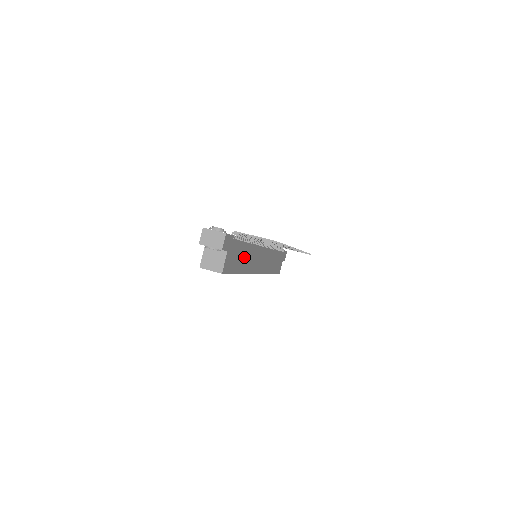
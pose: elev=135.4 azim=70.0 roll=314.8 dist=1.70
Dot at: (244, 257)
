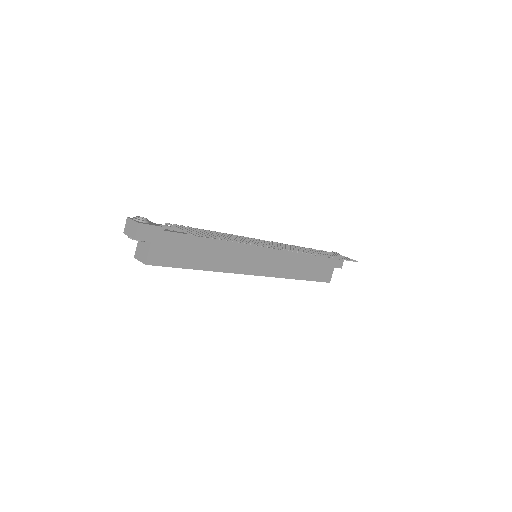
Dot at: (204, 253)
